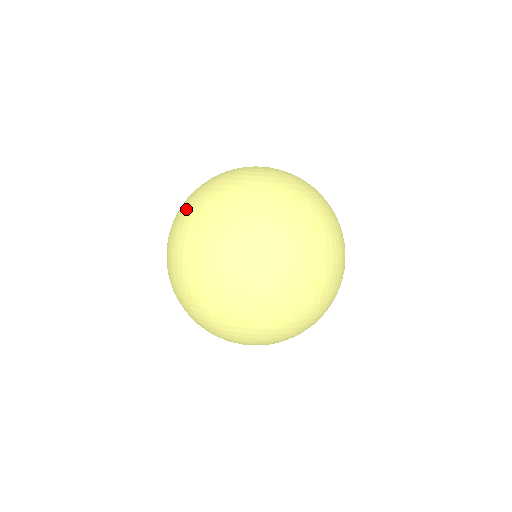
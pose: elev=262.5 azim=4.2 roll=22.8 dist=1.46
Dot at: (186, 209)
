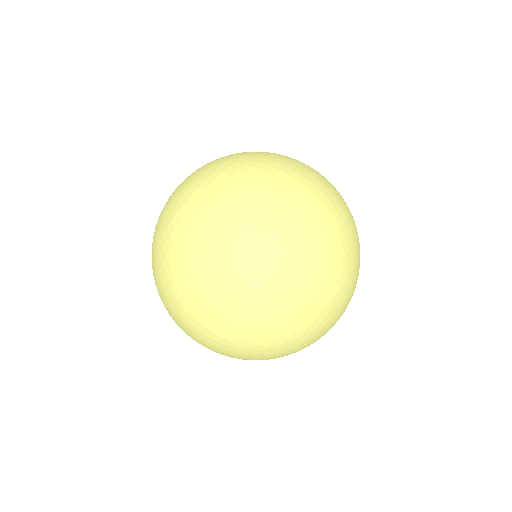
Dot at: (207, 206)
